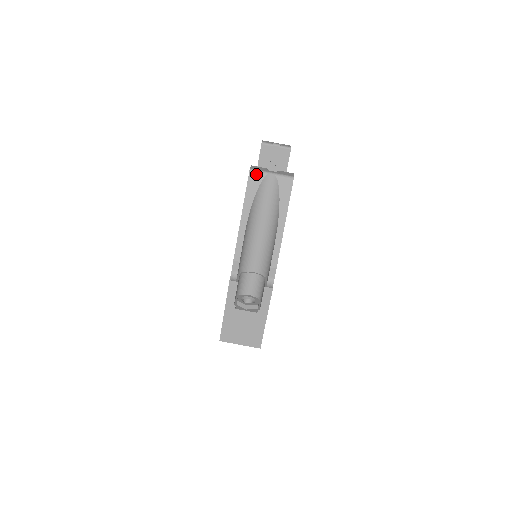
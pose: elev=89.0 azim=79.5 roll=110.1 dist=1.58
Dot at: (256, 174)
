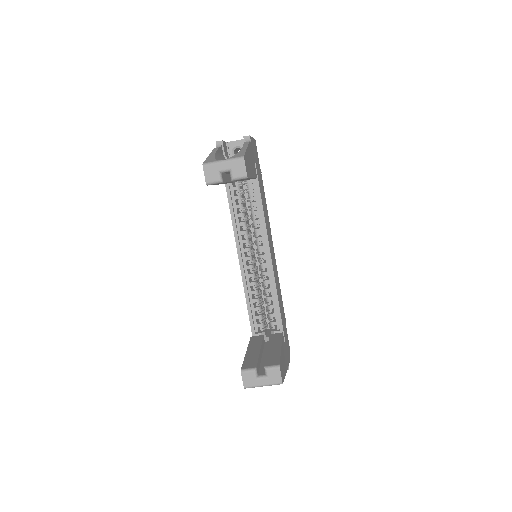
Dot at: occluded
